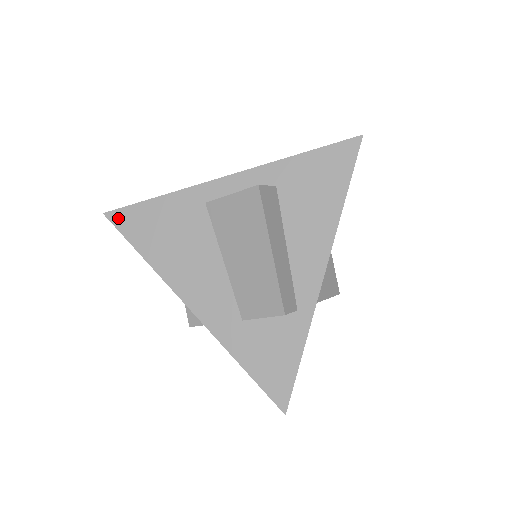
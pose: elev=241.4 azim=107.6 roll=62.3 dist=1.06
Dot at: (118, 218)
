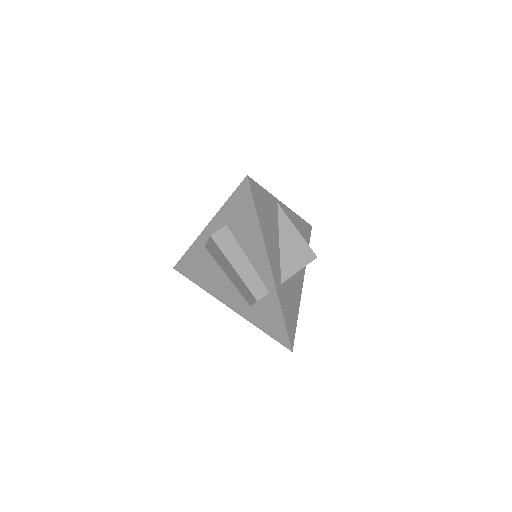
Dot at: (179, 268)
